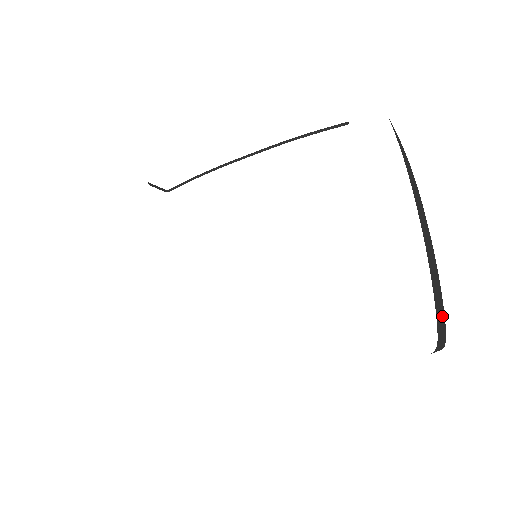
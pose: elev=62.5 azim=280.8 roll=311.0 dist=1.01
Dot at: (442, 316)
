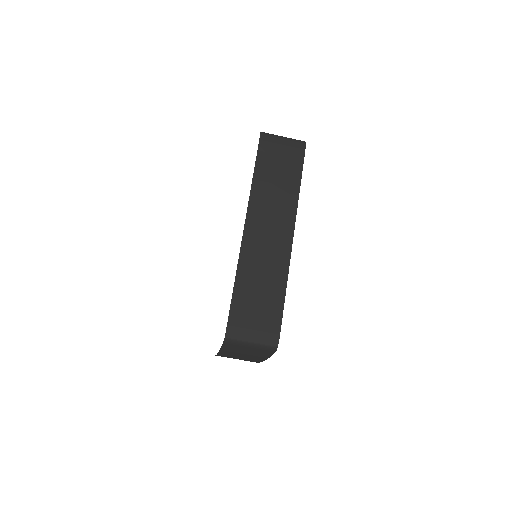
Dot at: occluded
